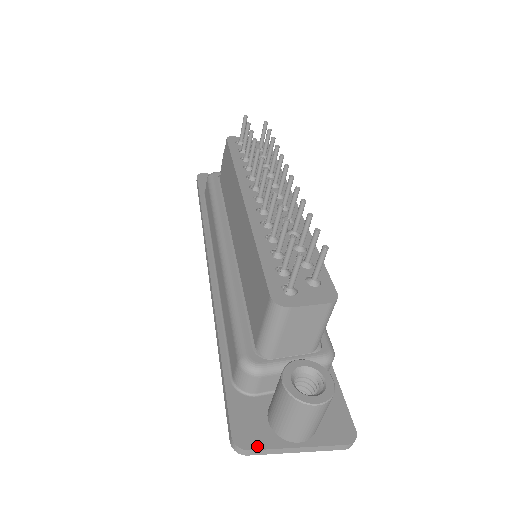
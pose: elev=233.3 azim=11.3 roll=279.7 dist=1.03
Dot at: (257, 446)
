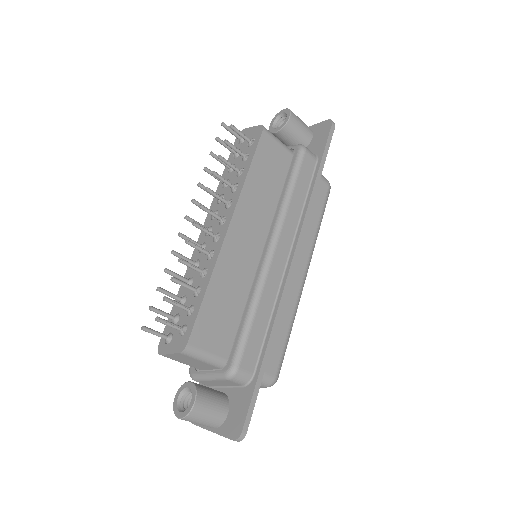
Dot at: occluded
